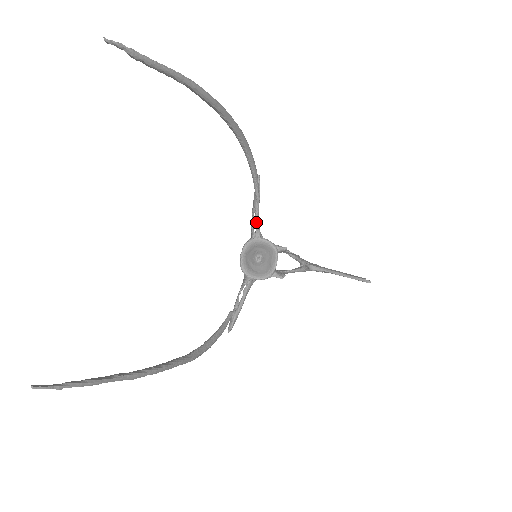
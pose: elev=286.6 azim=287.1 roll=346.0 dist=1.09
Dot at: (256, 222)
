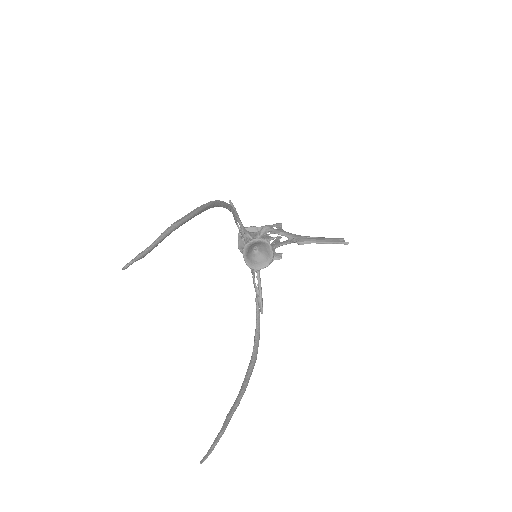
Dot at: (243, 229)
